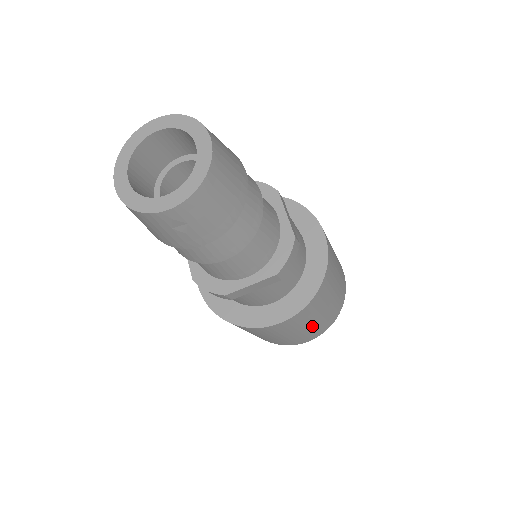
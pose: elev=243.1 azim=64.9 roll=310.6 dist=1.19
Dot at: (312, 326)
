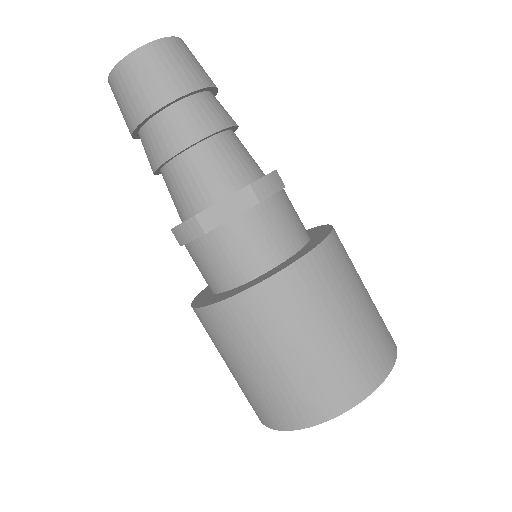
Dot at: (332, 343)
